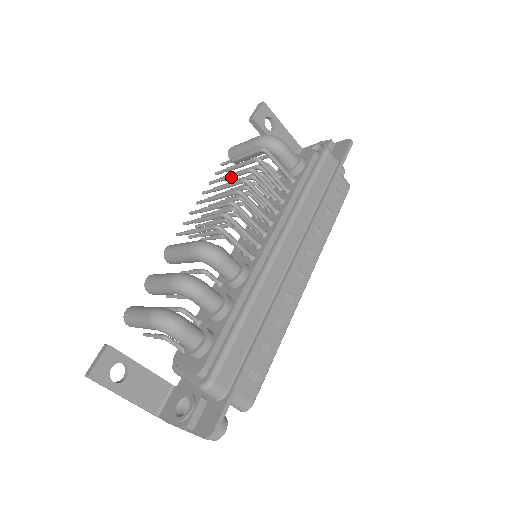
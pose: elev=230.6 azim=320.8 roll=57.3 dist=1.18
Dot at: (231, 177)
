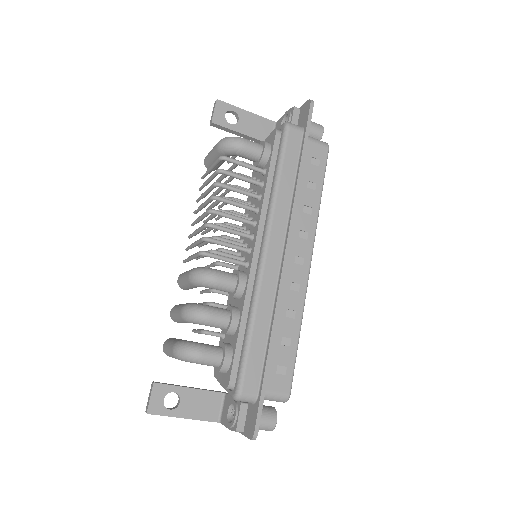
Dot at: (206, 194)
